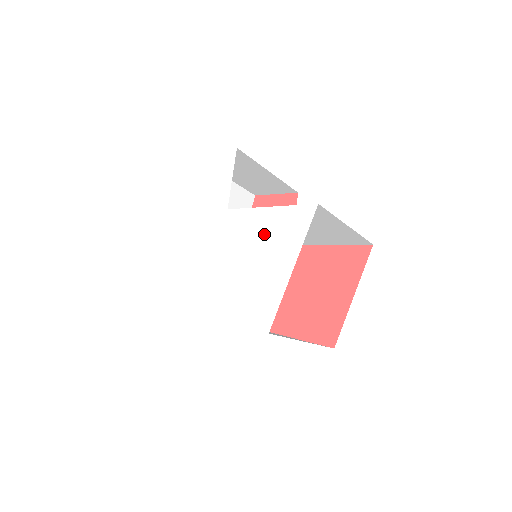
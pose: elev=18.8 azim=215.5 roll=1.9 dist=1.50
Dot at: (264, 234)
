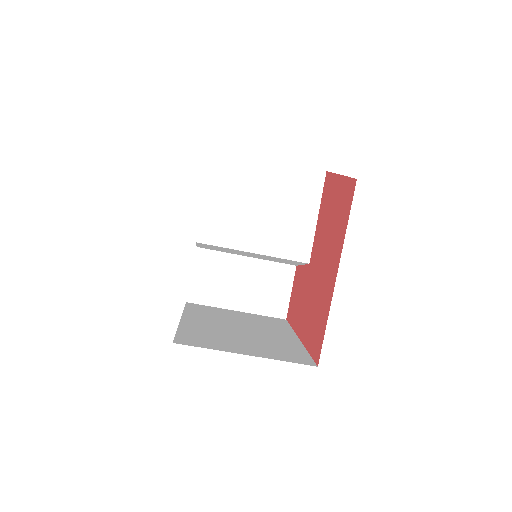
Dot at: occluded
